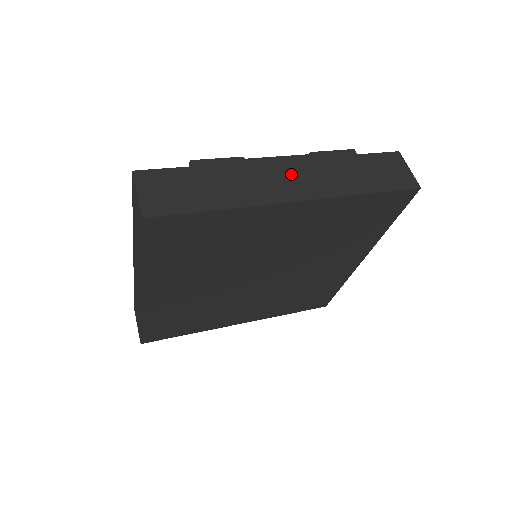
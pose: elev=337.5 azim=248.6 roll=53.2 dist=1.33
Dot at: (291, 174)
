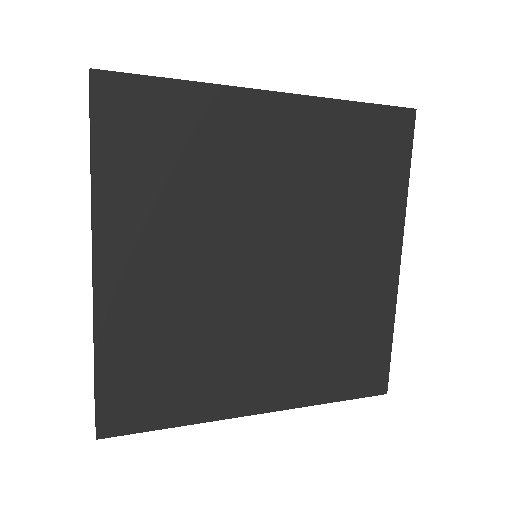
Dot at: occluded
